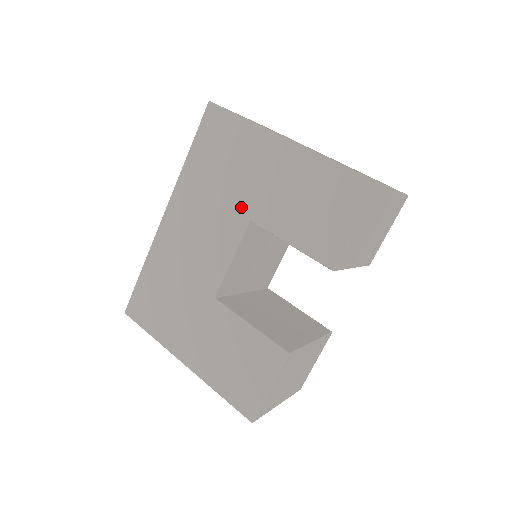
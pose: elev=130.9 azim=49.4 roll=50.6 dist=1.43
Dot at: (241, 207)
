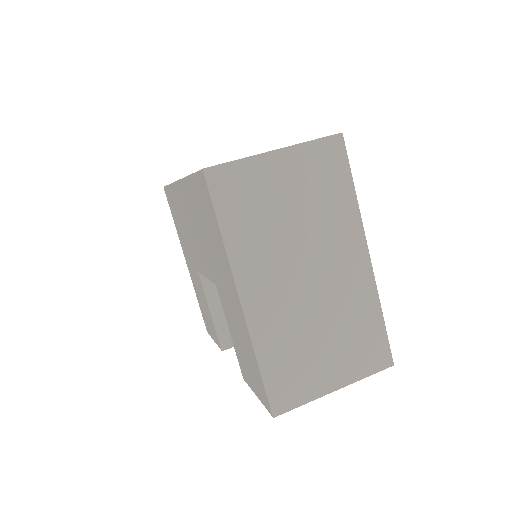
Dot at: (213, 270)
